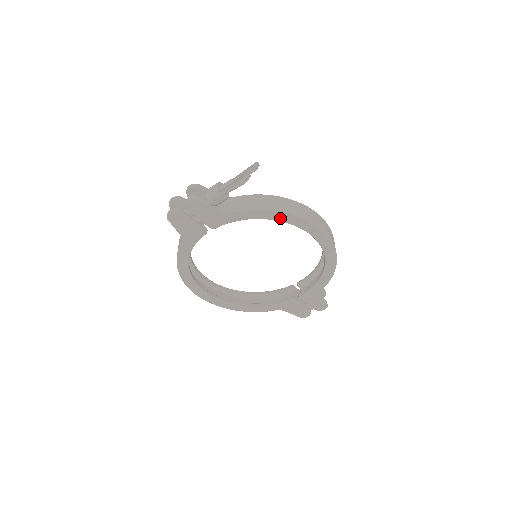
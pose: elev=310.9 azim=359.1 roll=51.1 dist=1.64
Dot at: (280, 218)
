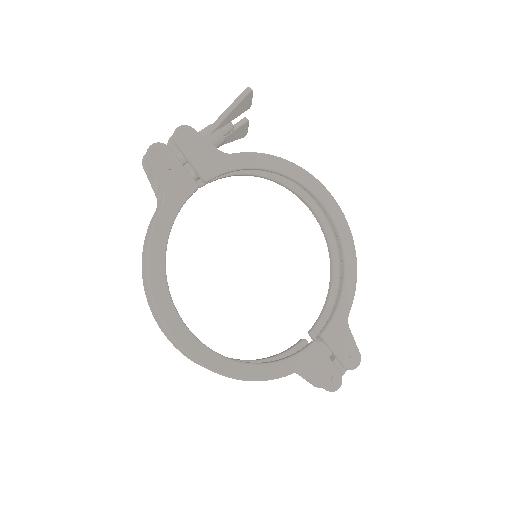
Dot at: (286, 170)
